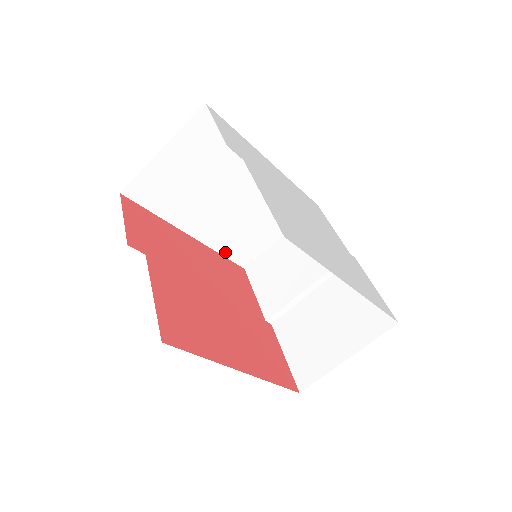
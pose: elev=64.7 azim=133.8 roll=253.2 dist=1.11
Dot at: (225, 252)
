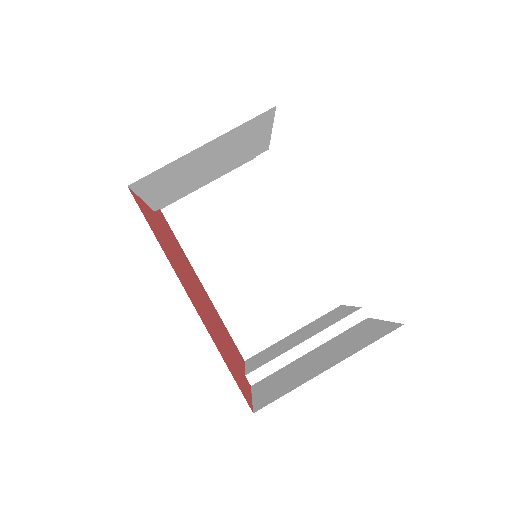
Dot at: (230, 324)
